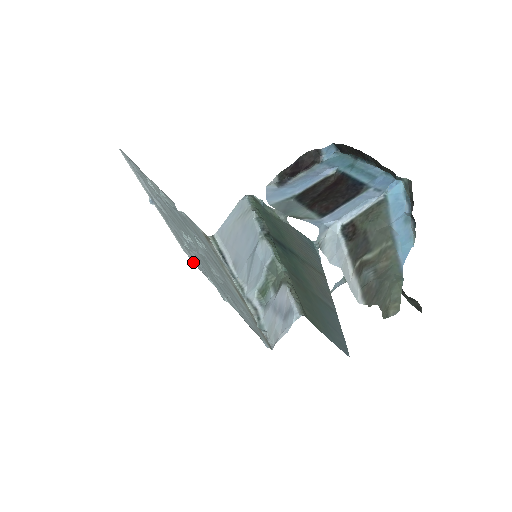
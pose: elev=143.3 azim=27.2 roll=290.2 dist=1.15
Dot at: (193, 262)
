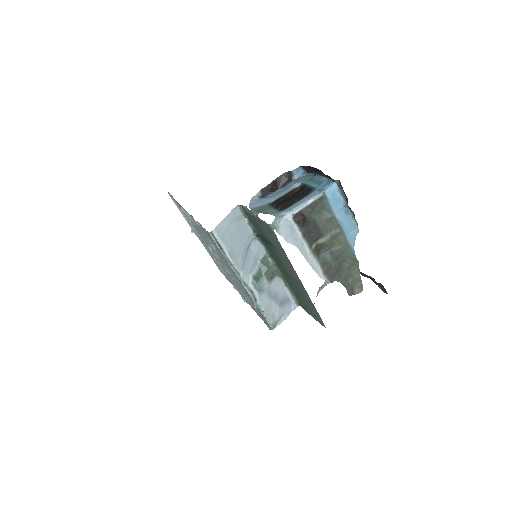
Dot at: (226, 278)
